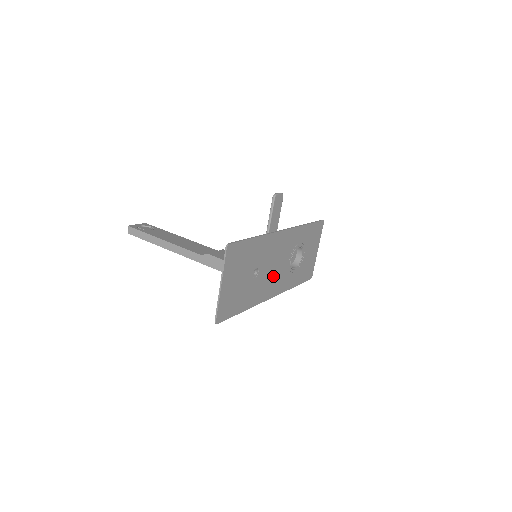
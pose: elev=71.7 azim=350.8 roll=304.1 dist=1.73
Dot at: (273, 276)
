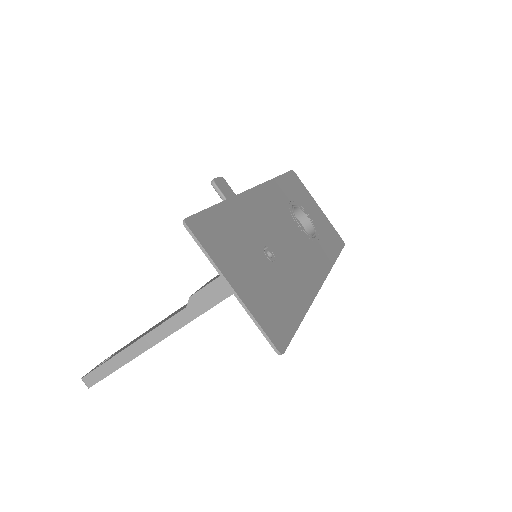
Dot at: (297, 253)
